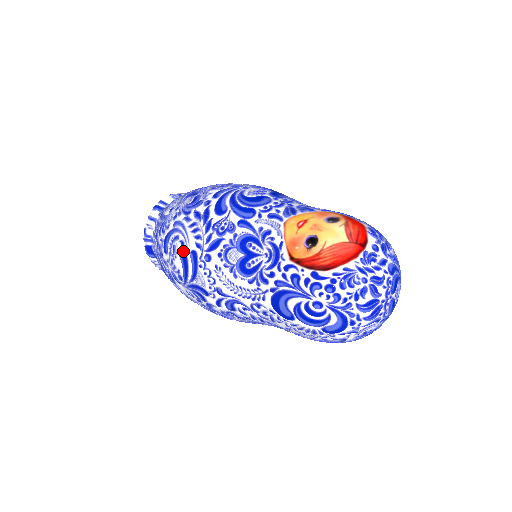
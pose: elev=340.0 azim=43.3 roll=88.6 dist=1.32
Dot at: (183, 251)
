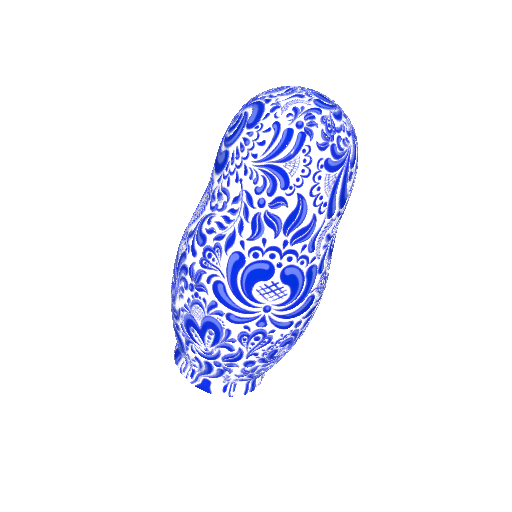
Dot at: occluded
